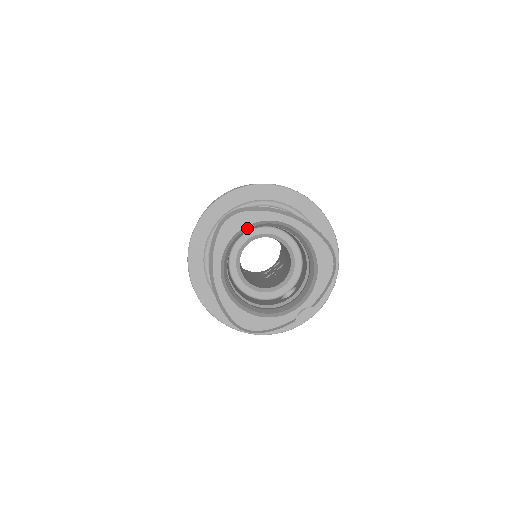
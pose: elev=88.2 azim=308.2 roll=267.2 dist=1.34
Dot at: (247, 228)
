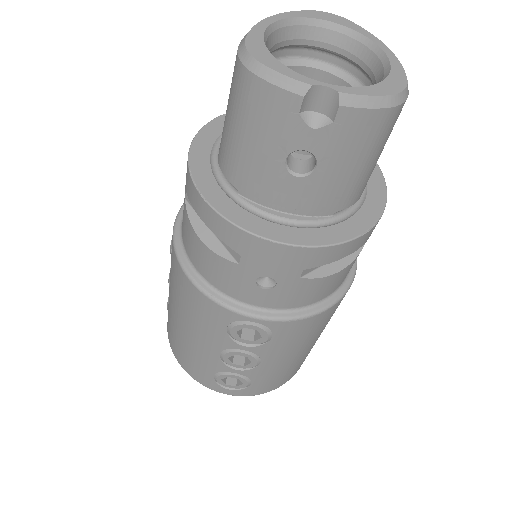
Dot at: (338, 31)
